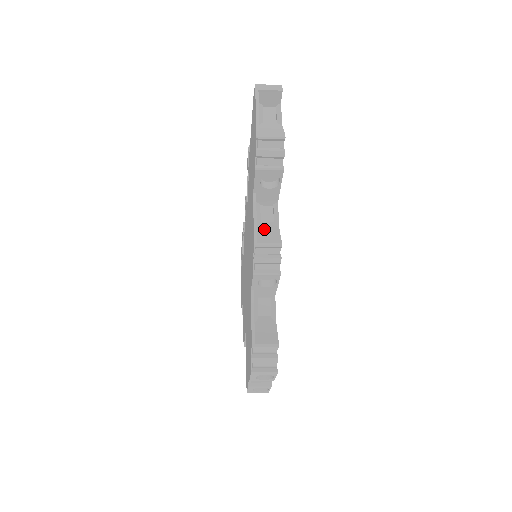
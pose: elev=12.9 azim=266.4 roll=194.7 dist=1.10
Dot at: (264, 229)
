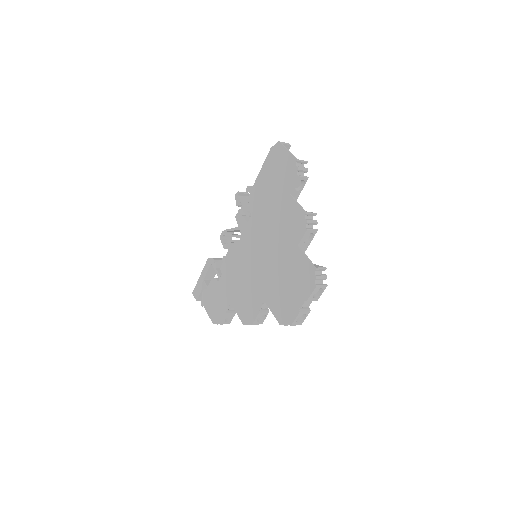
Dot at: occluded
